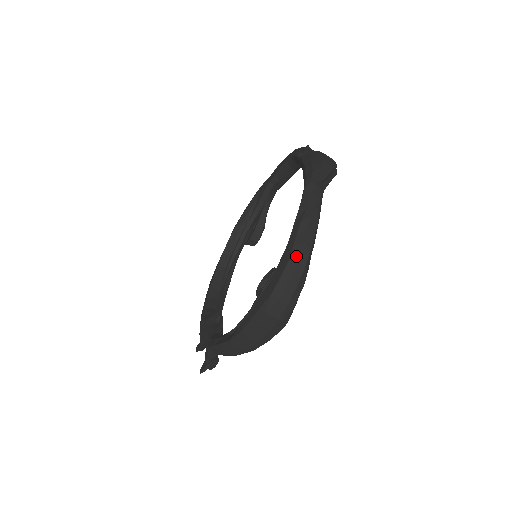
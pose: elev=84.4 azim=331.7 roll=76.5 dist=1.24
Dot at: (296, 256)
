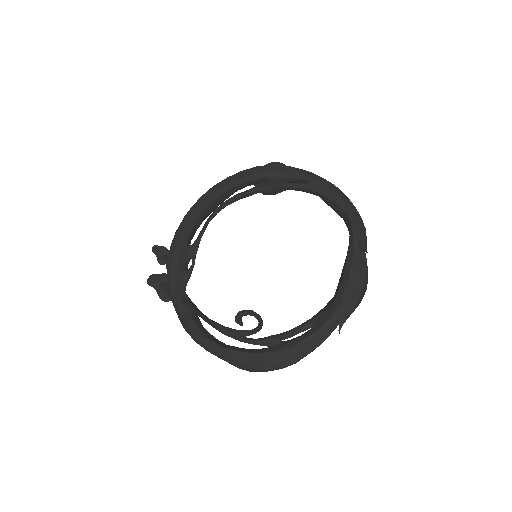
Dot at: (284, 365)
